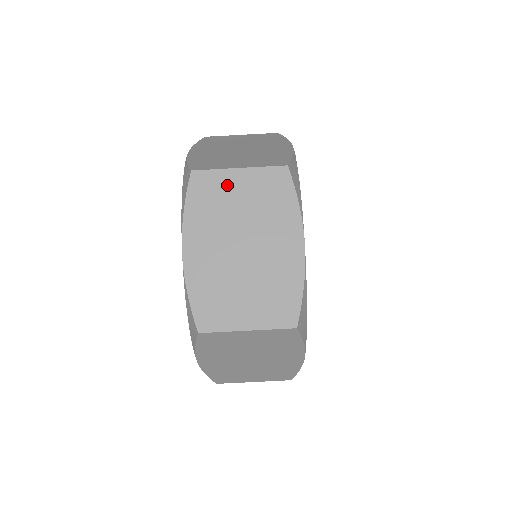
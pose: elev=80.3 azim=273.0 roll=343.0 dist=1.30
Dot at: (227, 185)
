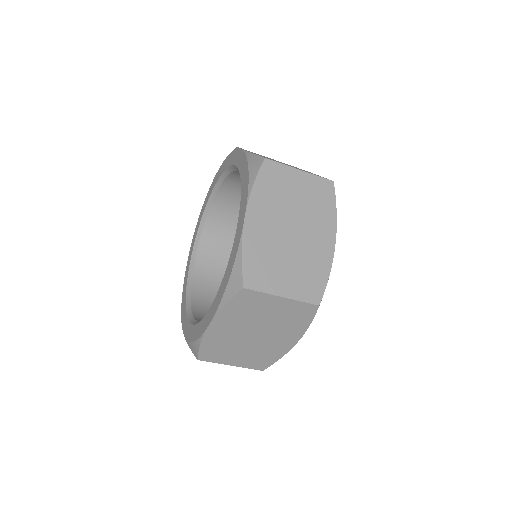
Dot at: (289, 179)
